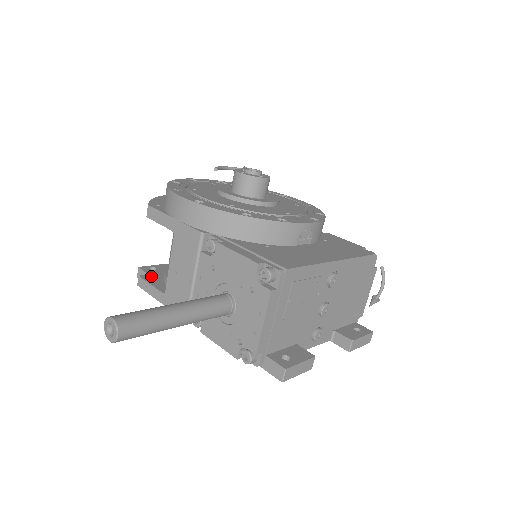
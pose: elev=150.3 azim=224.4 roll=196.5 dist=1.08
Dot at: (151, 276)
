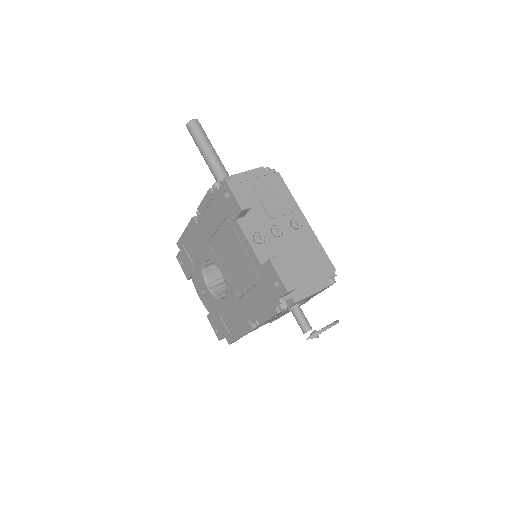
Dot at: occluded
